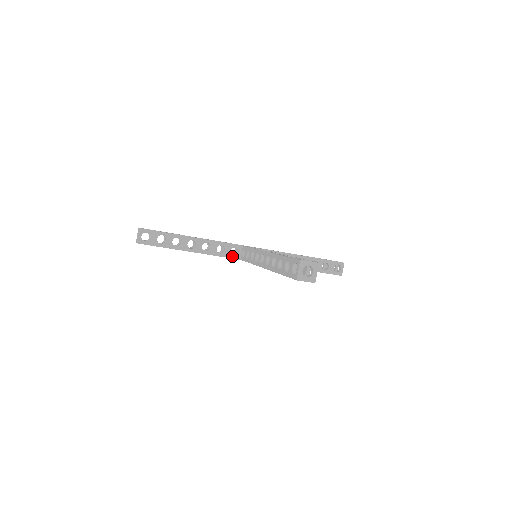
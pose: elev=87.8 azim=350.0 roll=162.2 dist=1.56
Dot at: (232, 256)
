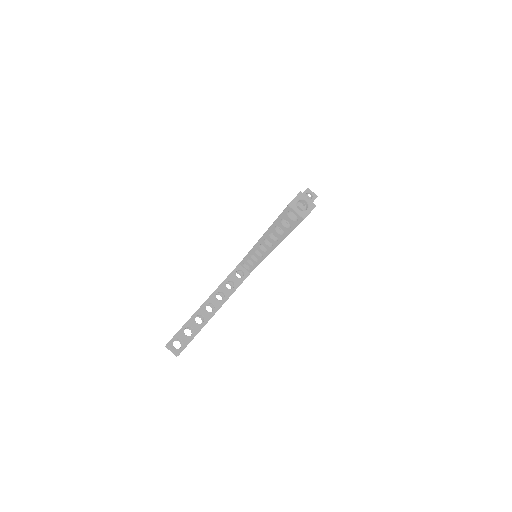
Dot at: (242, 279)
